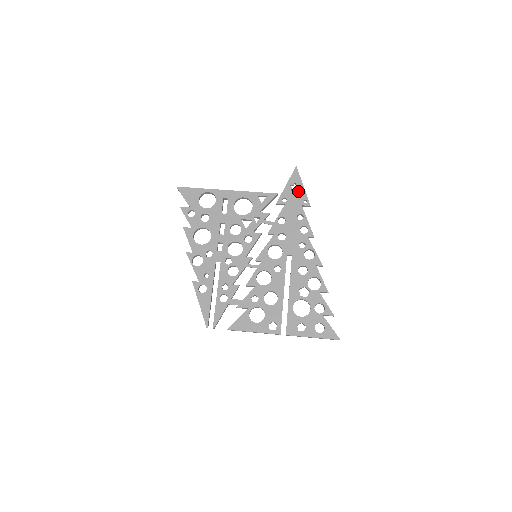
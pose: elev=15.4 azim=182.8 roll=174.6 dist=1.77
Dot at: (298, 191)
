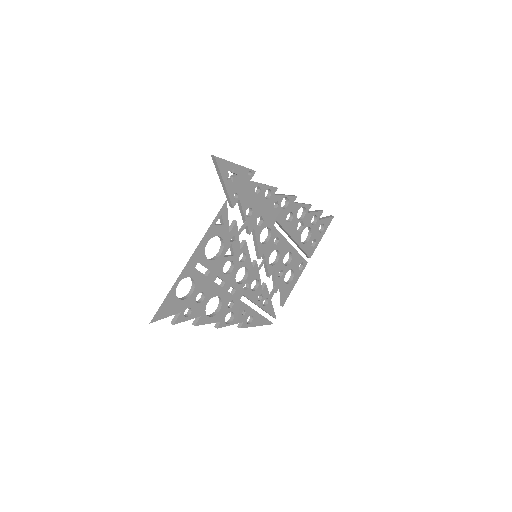
Dot at: (237, 175)
